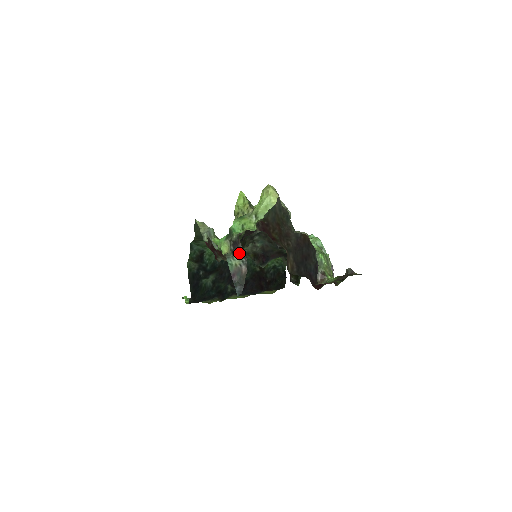
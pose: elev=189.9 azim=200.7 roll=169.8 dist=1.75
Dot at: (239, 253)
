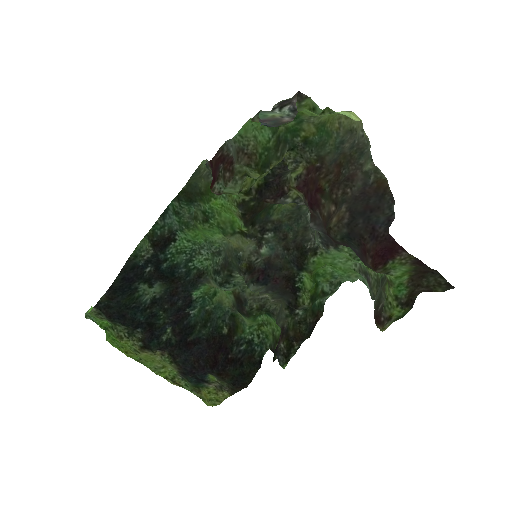
Dot at: (287, 107)
